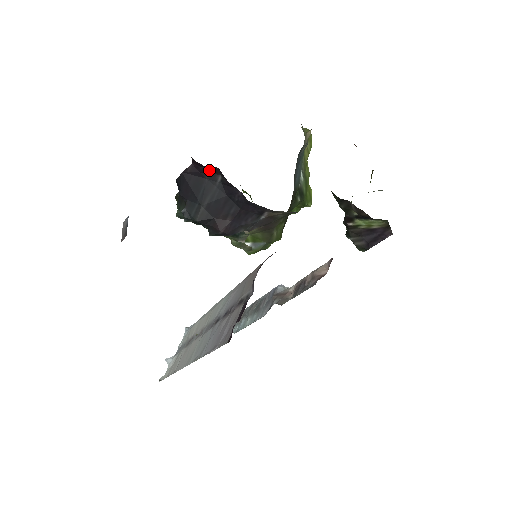
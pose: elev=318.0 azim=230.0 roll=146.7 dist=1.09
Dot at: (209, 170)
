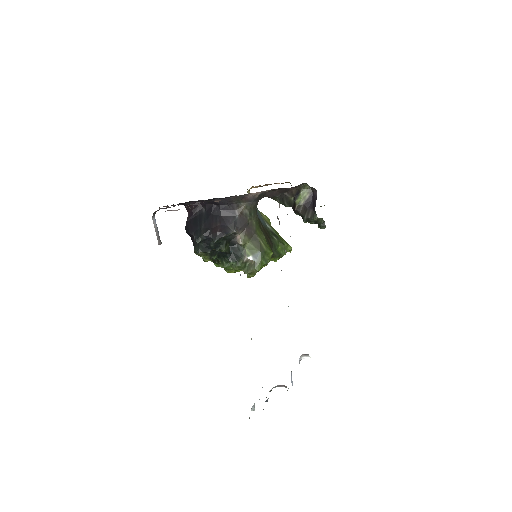
Dot at: (197, 209)
